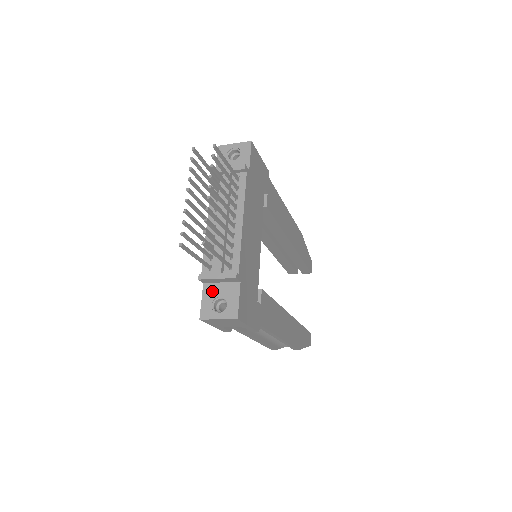
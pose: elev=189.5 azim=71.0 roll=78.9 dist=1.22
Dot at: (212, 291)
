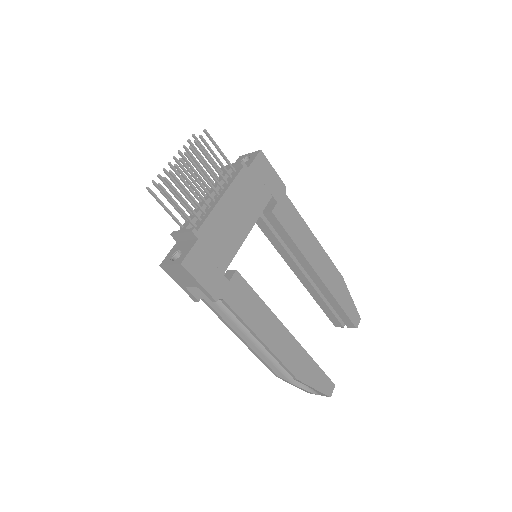
Dot at: (178, 246)
